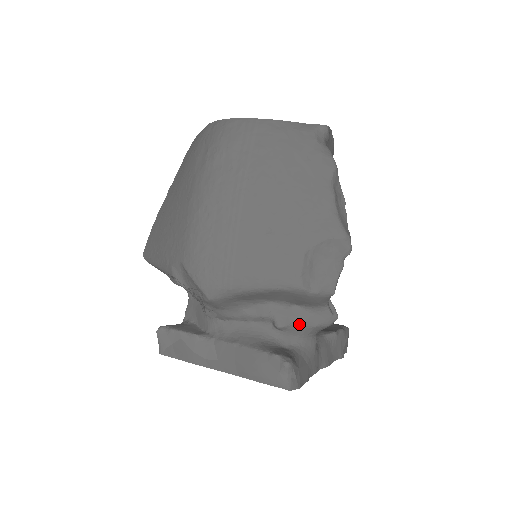
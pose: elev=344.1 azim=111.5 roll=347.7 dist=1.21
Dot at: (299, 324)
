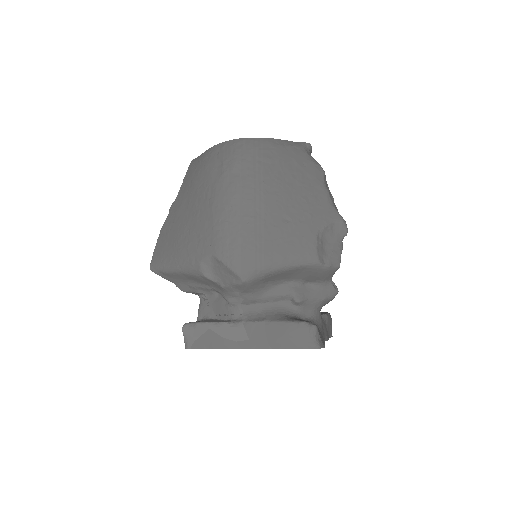
Dot at: (312, 298)
